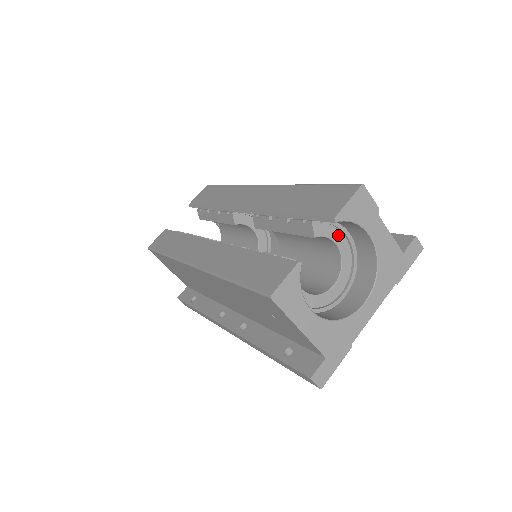
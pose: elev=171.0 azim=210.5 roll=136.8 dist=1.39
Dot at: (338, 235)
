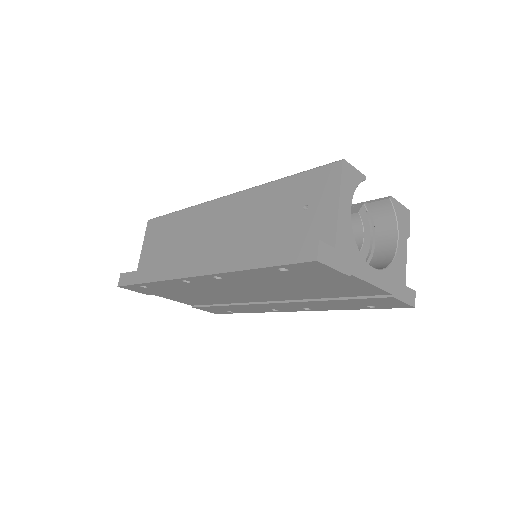
Dot at: (368, 235)
